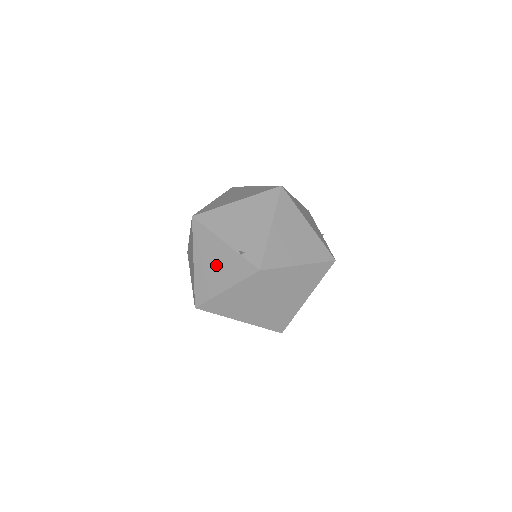
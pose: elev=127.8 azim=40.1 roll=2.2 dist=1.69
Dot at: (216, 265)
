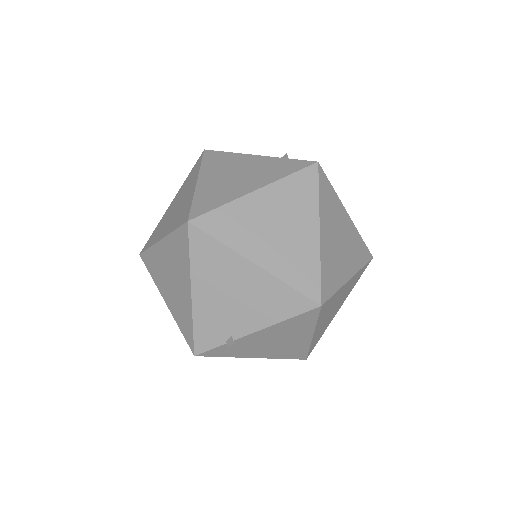
Dot at: (240, 173)
